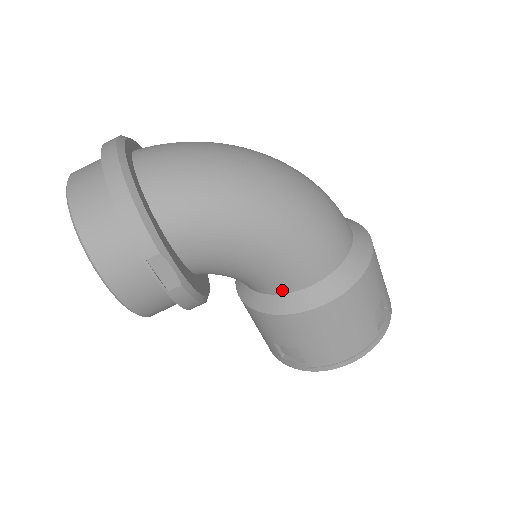
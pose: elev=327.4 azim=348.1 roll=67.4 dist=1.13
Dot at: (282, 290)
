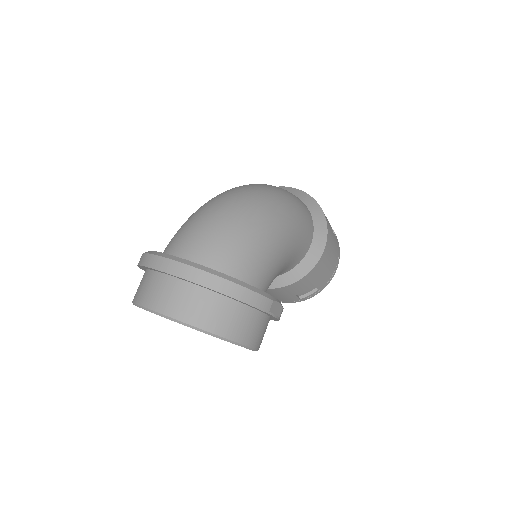
Dot at: (298, 262)
